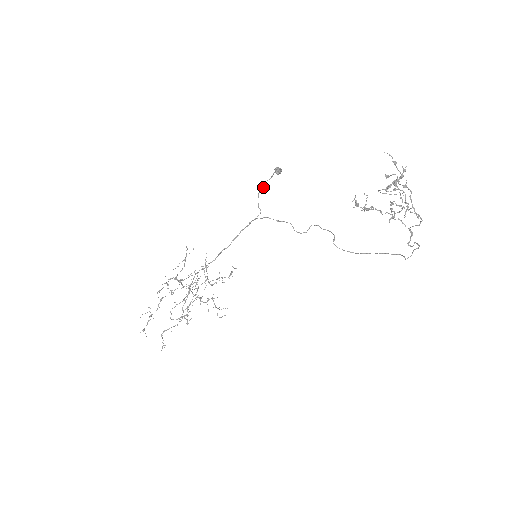
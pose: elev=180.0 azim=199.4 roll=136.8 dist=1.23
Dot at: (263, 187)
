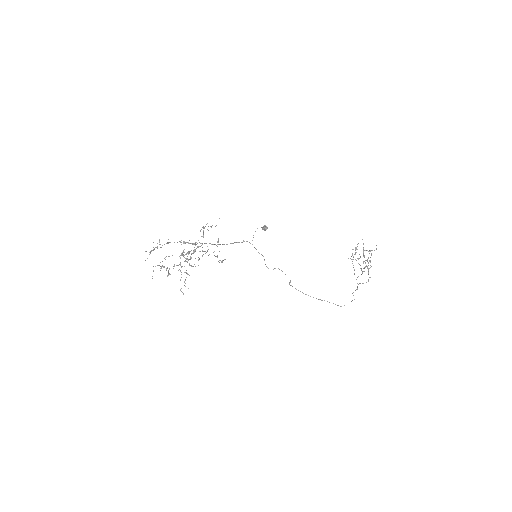
Dot at: occluded
